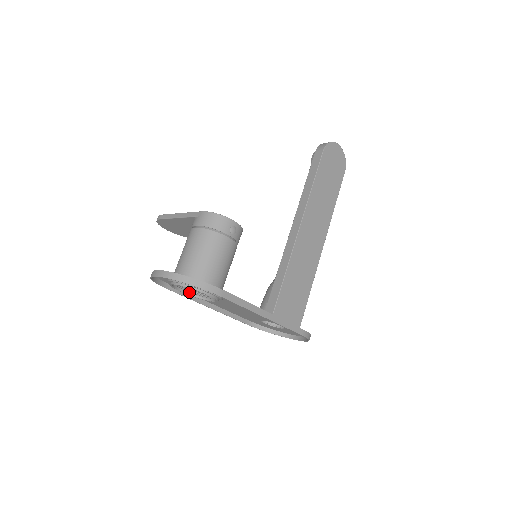
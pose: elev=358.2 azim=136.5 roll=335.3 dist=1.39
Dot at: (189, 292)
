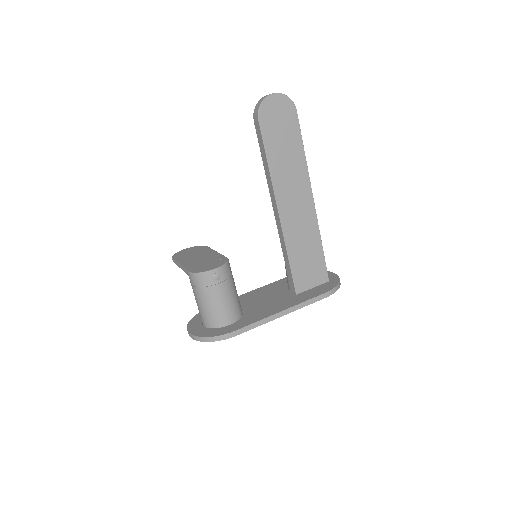
Dot at: occluded
